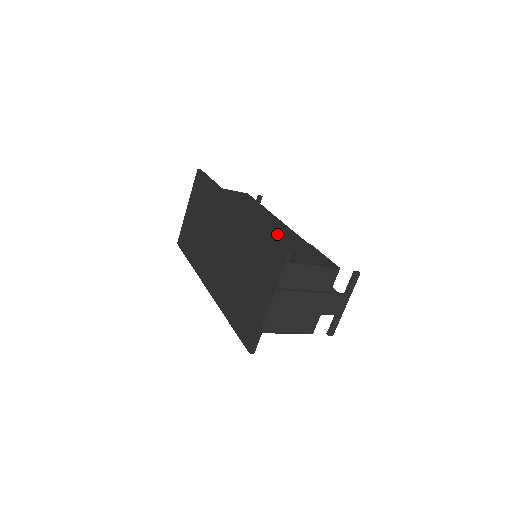
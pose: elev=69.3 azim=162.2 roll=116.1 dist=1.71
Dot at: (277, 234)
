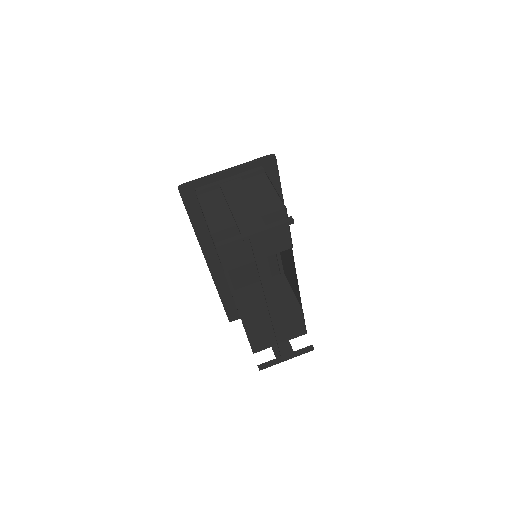
Dot at: occluded
